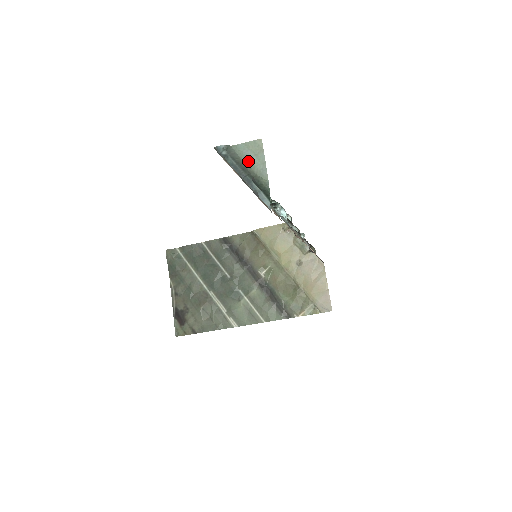
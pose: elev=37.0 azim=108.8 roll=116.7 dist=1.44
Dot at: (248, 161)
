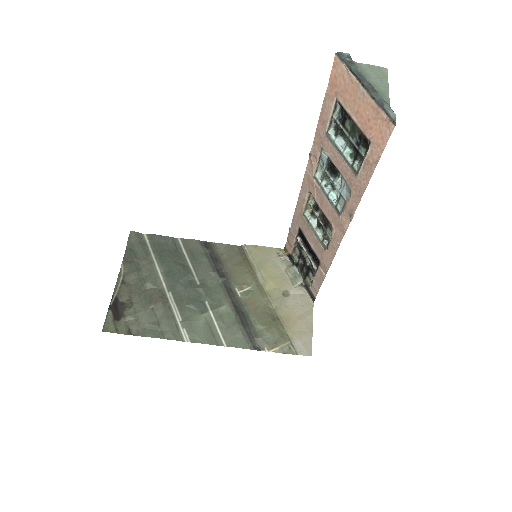
Dot at: (370, 79)
